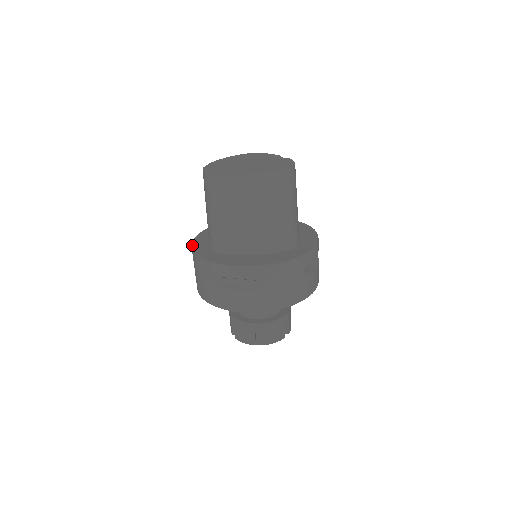
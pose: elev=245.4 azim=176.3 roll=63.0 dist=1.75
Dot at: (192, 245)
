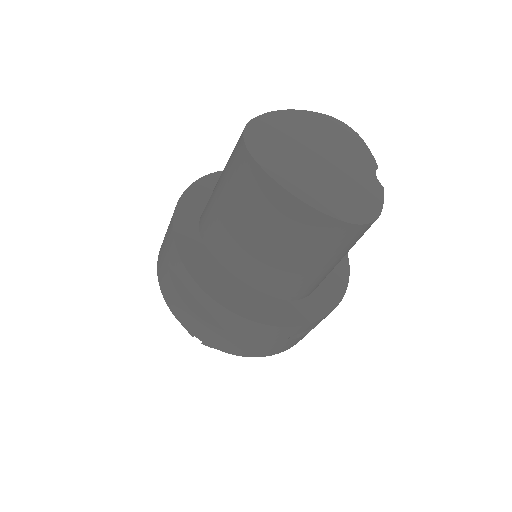
Dot at: (182, 195)
